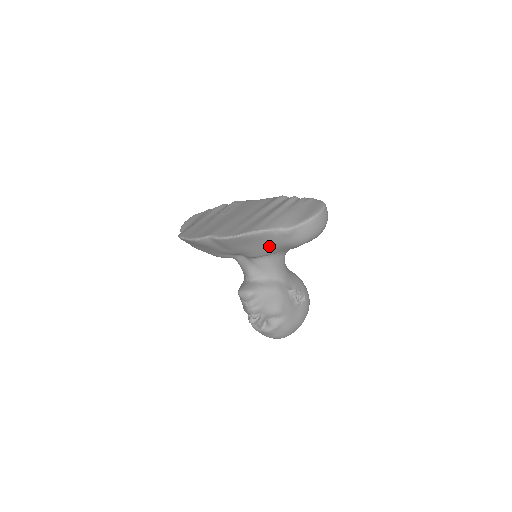
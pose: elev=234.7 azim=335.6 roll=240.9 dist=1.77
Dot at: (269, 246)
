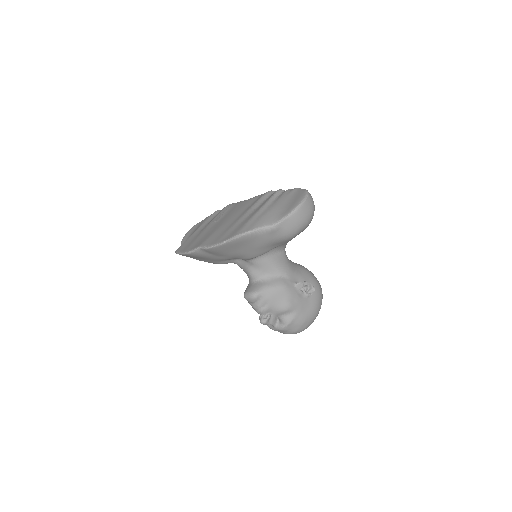
Dot at: (259, 246)
